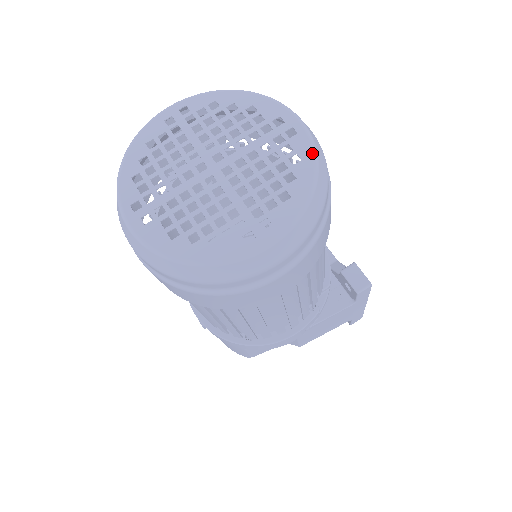
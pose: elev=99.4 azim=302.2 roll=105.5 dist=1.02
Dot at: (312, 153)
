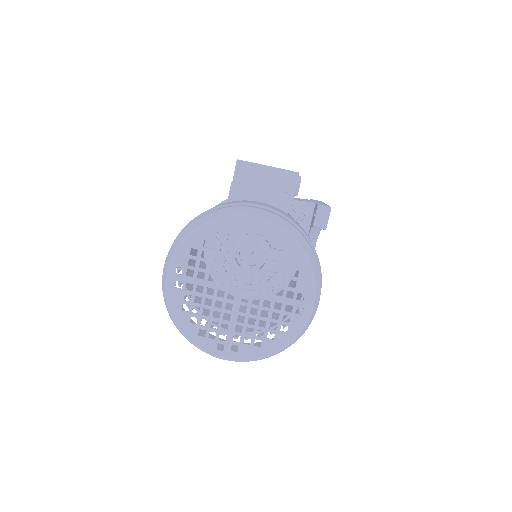
Dot at: (296, 334)
